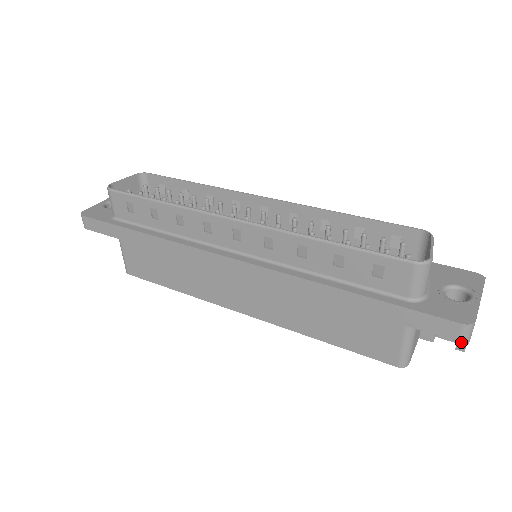
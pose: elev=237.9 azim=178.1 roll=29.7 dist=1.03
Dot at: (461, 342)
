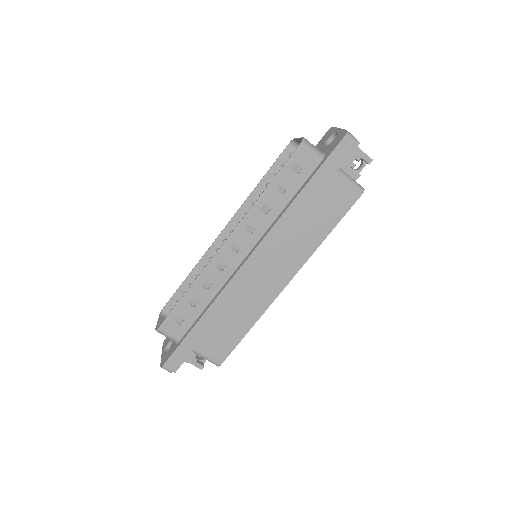
Dot at: (366, 158)
